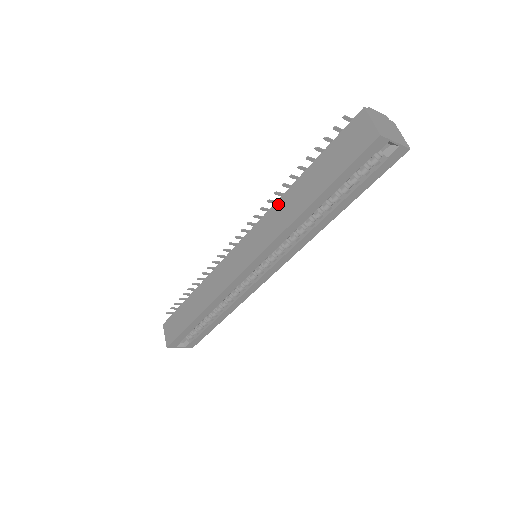
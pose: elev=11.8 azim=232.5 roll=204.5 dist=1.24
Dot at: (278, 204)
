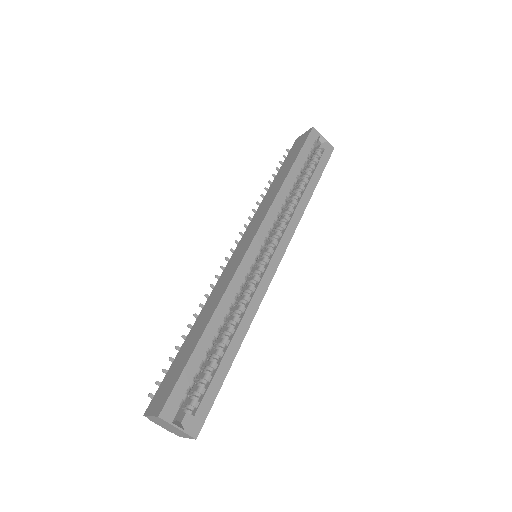
Dot at: (263, 201)
